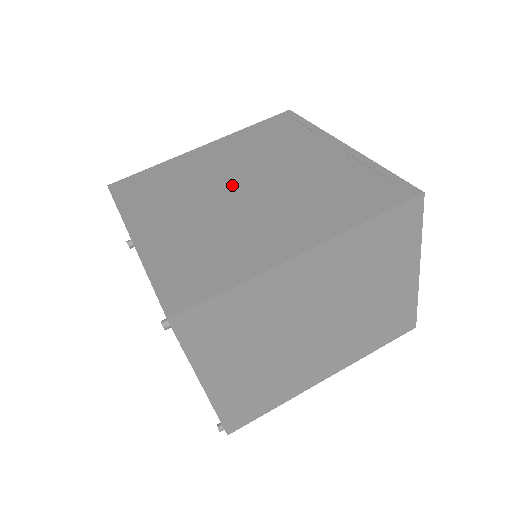
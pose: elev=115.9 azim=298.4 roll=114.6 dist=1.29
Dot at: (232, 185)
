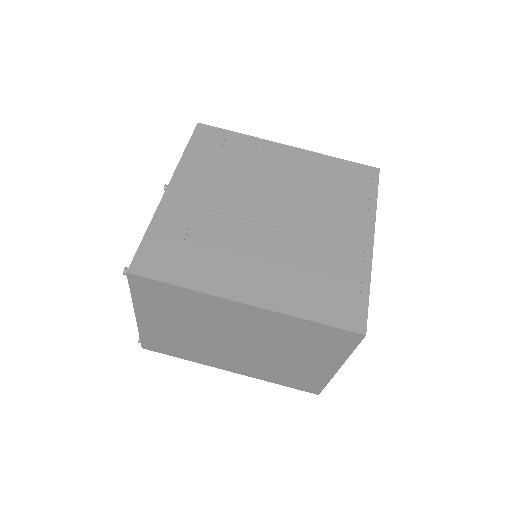
Dot at: (266, 203)
